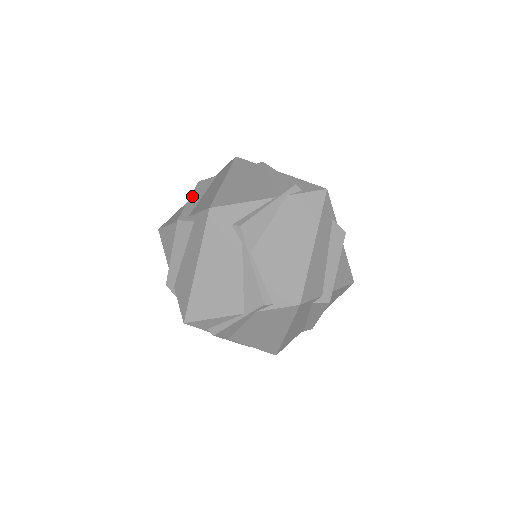
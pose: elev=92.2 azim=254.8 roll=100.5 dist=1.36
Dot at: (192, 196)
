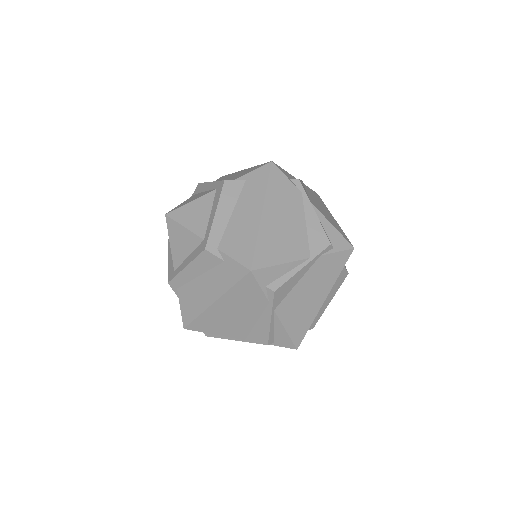
Dot at: (189, 267)
